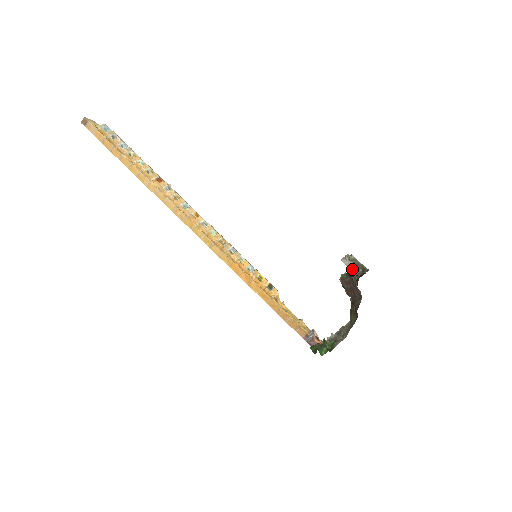
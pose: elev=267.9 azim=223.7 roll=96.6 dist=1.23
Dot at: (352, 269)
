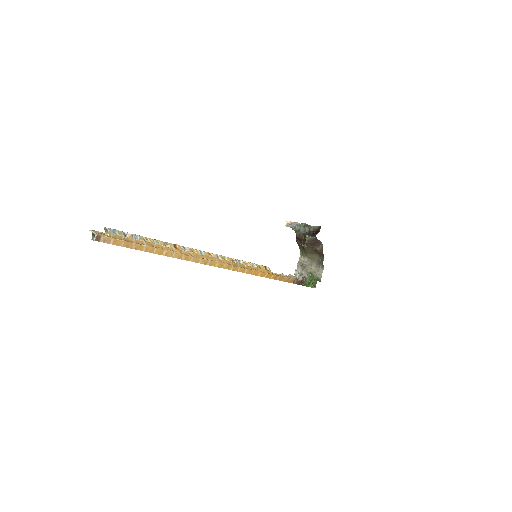
Dot at: (297, 229)
